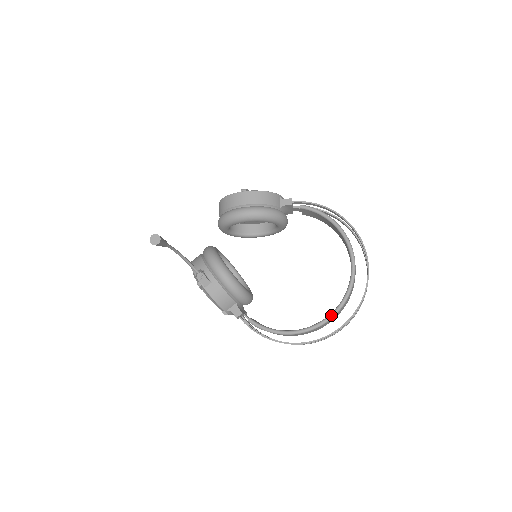
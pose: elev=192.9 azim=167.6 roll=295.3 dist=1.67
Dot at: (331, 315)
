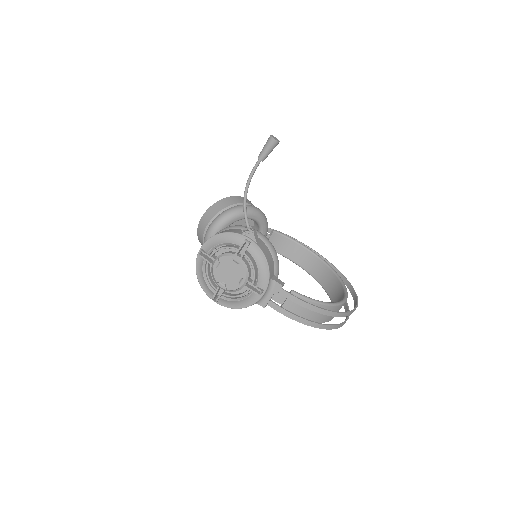
Dot at: (346, 295)
